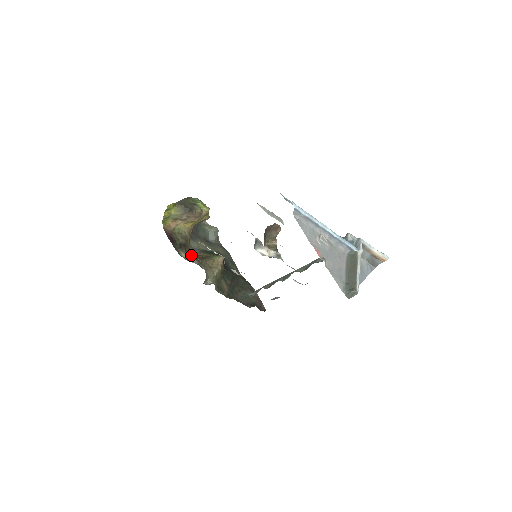
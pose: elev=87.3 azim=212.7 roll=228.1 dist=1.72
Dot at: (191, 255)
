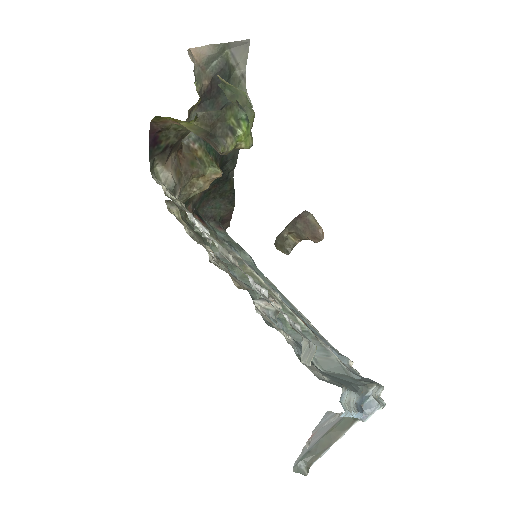
Dot at: (167, 191)
